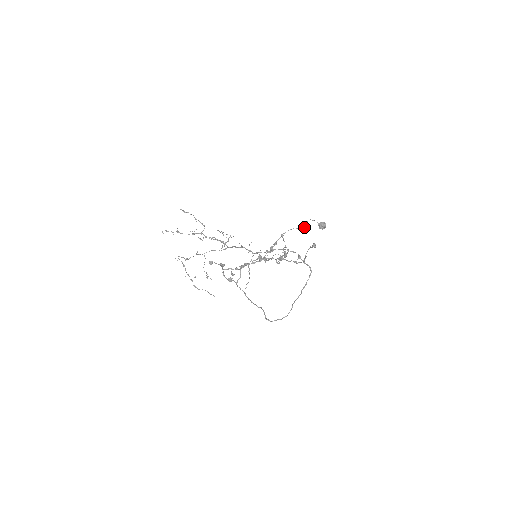
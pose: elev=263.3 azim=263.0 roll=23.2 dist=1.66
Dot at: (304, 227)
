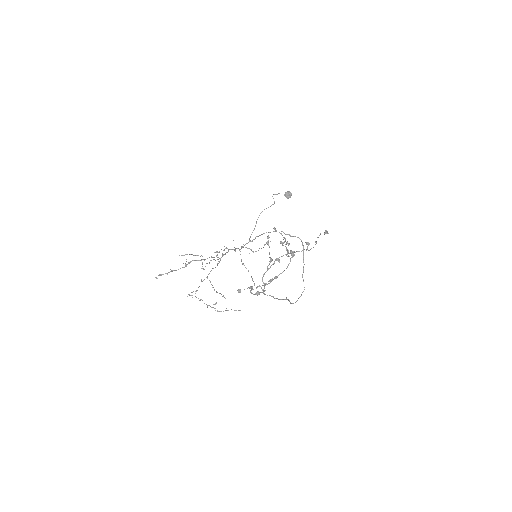
Dot at: (273, 204)
